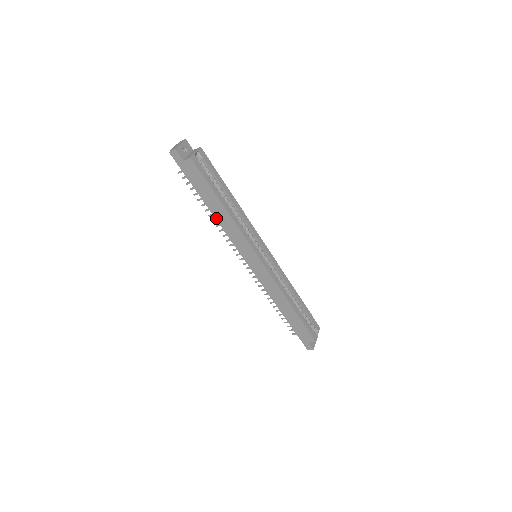
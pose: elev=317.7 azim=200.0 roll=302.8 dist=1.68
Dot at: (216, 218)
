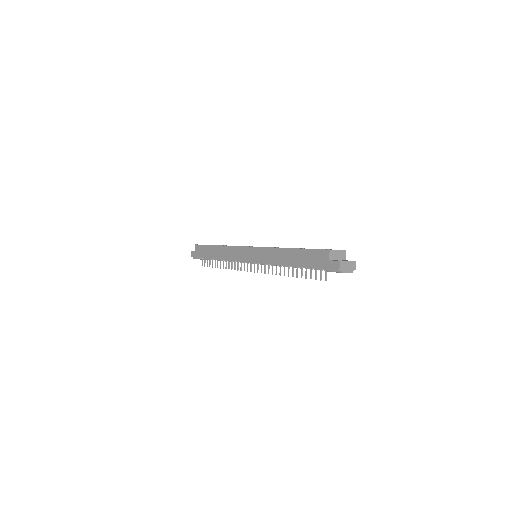
Dot at: (220, 259)
